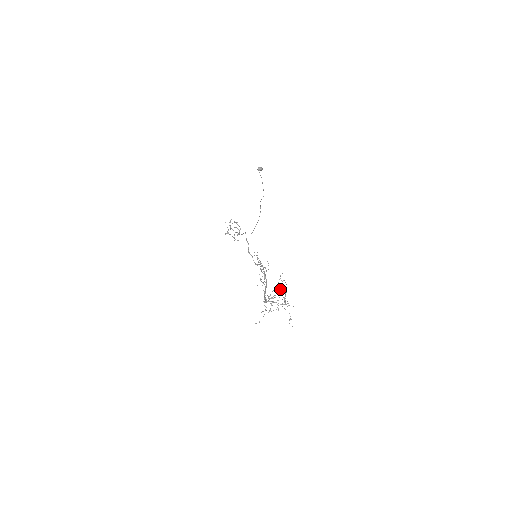
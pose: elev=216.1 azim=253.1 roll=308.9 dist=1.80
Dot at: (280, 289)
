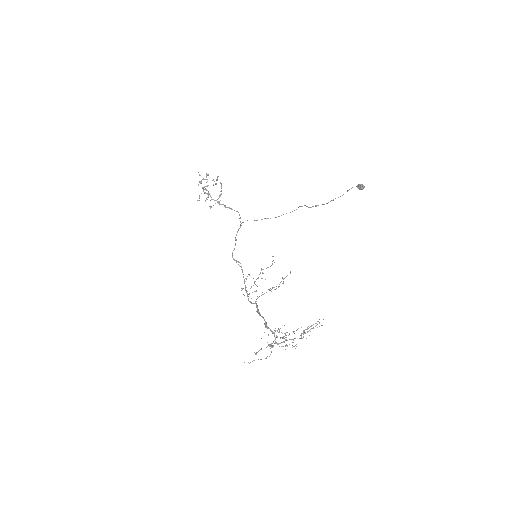
Dot at: (305, 333)
